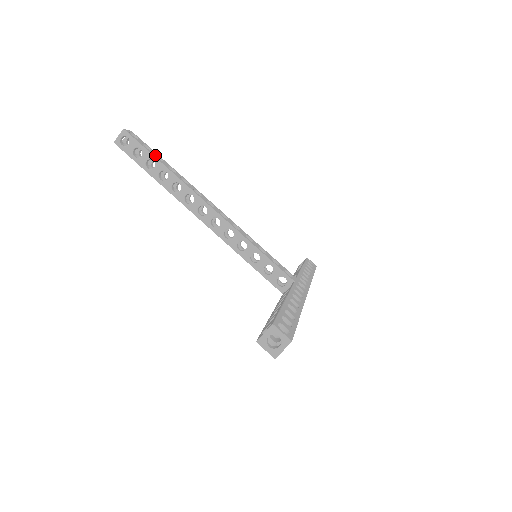
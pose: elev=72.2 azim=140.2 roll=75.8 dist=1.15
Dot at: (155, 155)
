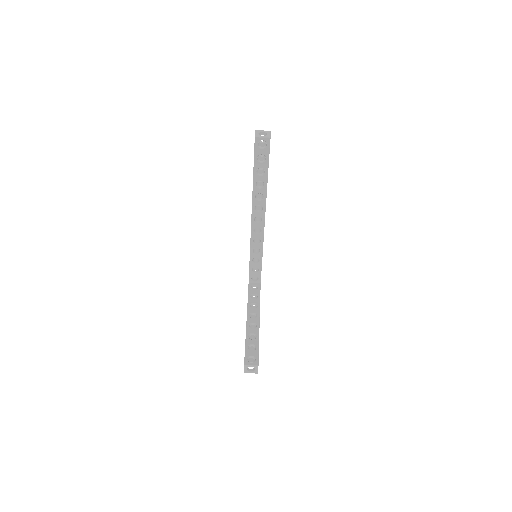
Dot at: occluded
